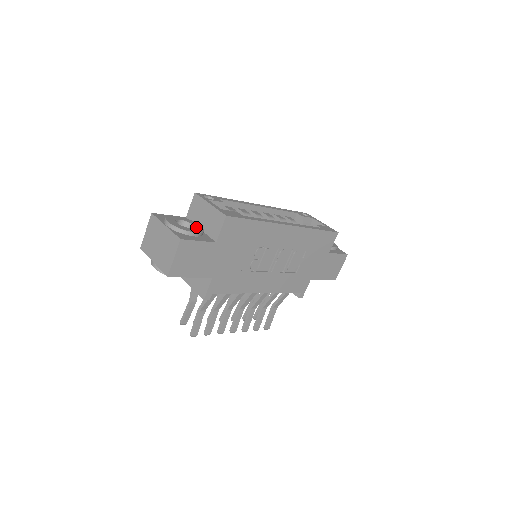
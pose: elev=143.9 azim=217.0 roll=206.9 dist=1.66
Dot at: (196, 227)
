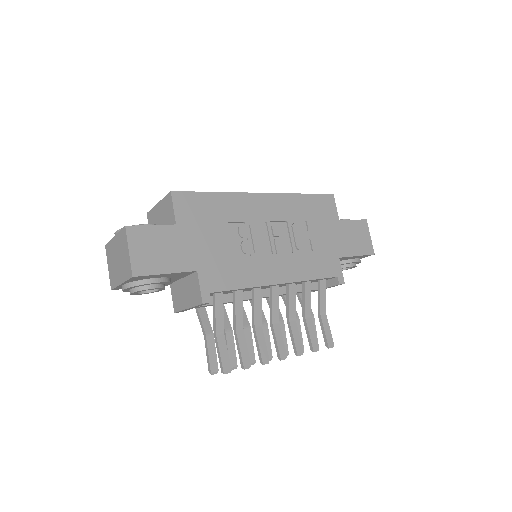
Dot at: occluded
